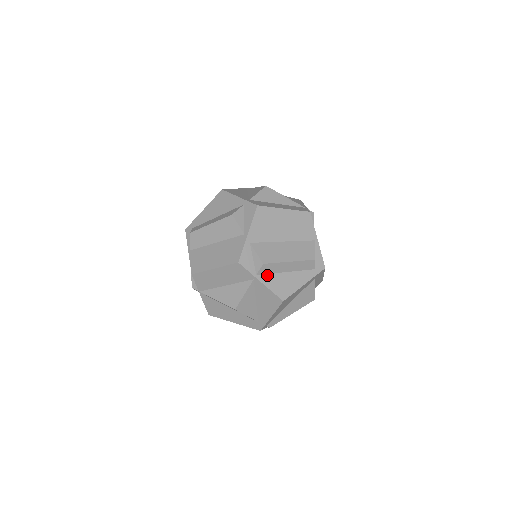
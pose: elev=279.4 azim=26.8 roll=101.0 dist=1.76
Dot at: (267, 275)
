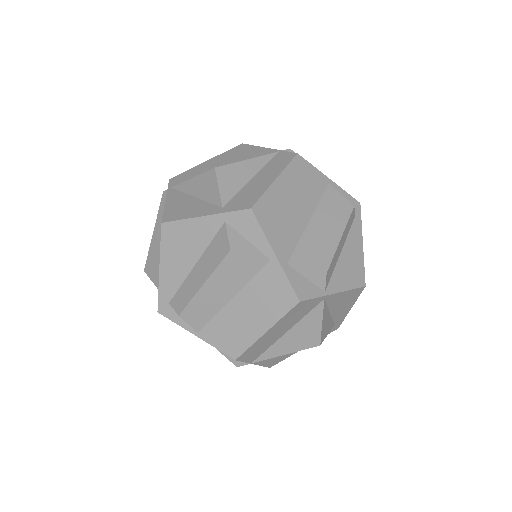
Dot at: (332, 278)
